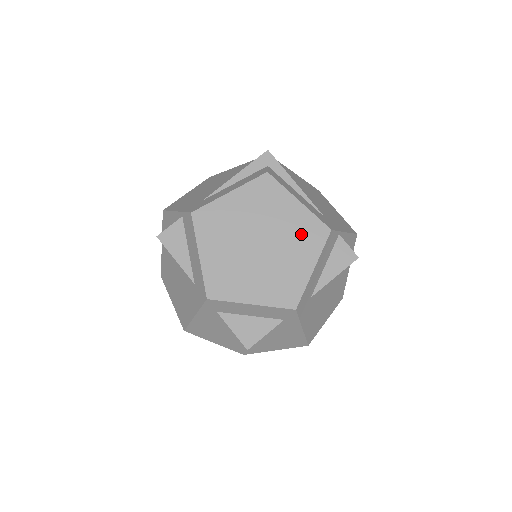
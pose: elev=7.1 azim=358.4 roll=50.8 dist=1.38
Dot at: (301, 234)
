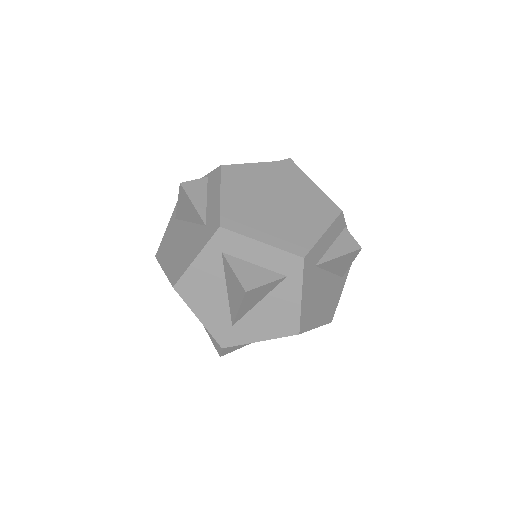
Dot at: (315, 206)
